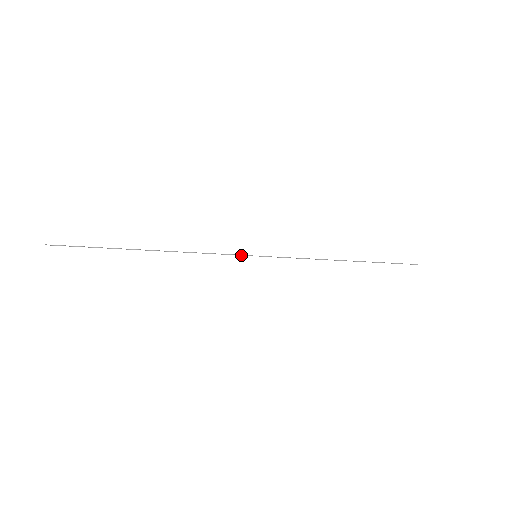
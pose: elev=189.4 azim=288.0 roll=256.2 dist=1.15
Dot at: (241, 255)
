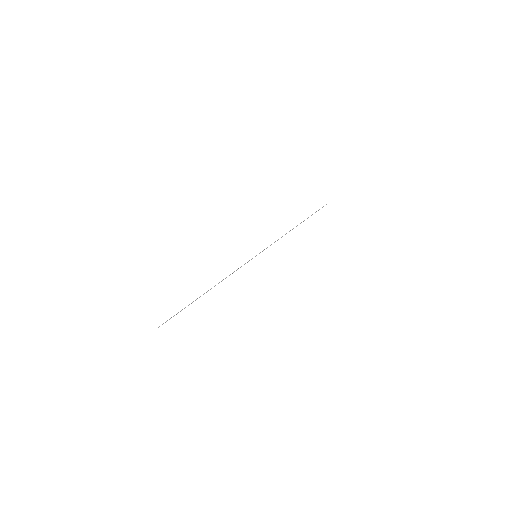
Dot at: occluded
